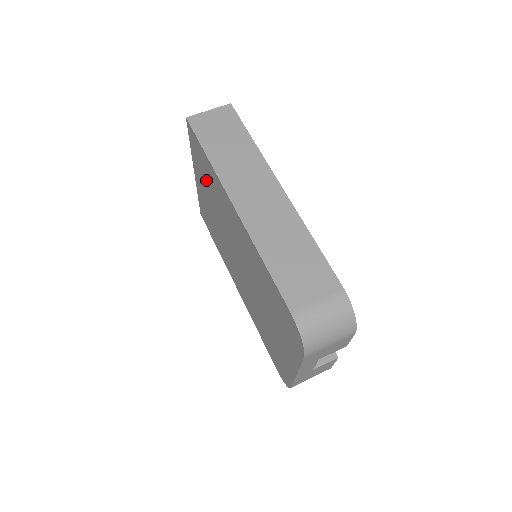
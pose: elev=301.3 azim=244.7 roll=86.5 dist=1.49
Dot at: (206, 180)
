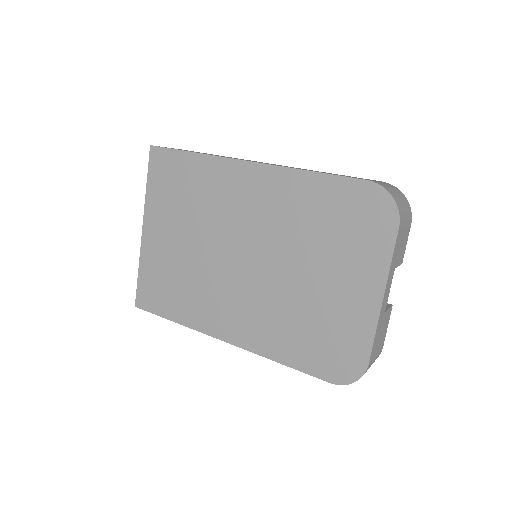
Dot at: (179, 200)
